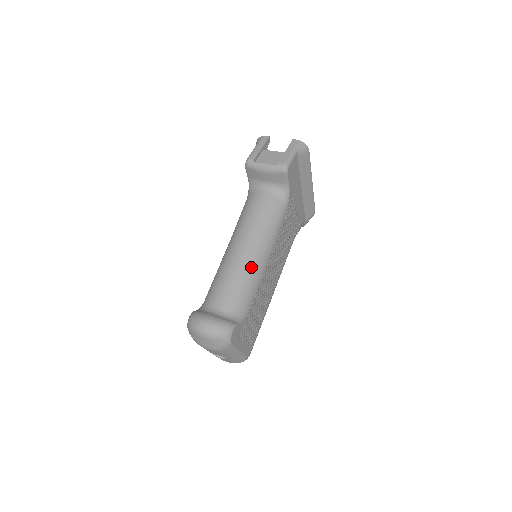
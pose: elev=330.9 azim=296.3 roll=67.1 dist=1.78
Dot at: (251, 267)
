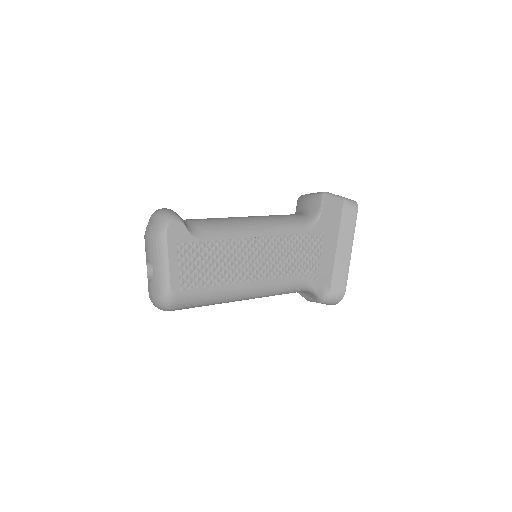
Dot at: (239, 222)
